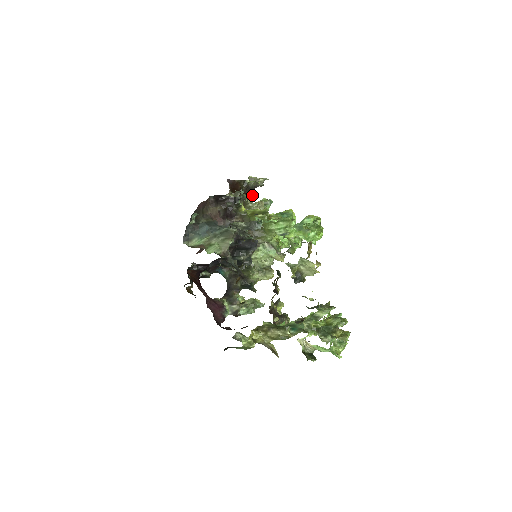
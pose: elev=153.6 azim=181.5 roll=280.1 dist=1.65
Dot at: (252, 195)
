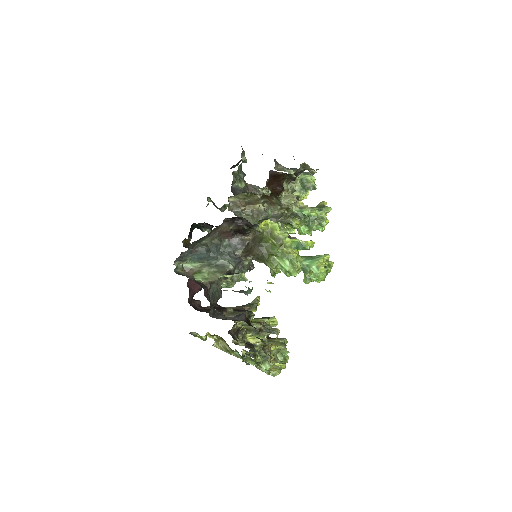
Dot at: (297, 176)
